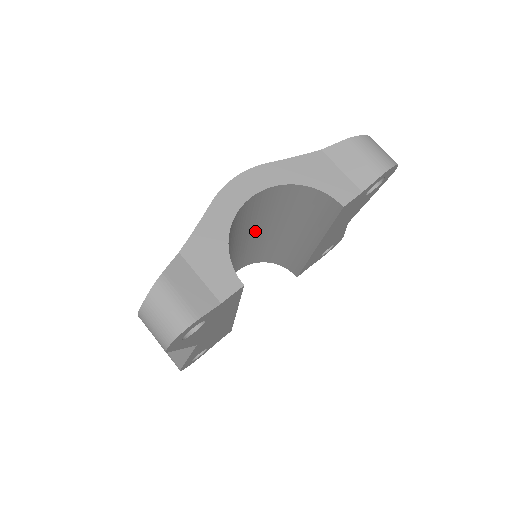
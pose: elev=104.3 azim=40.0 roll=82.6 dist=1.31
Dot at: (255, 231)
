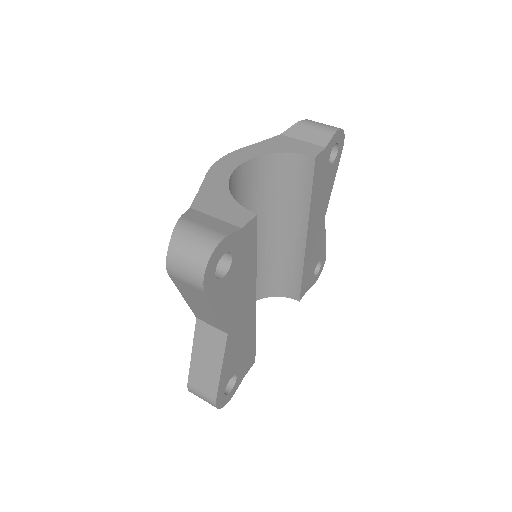
Dot at: occluded
